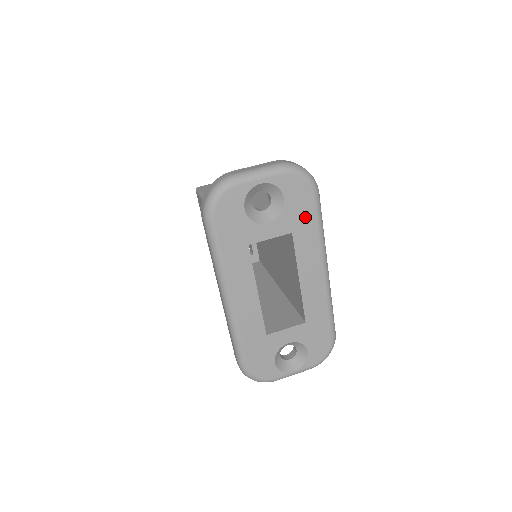
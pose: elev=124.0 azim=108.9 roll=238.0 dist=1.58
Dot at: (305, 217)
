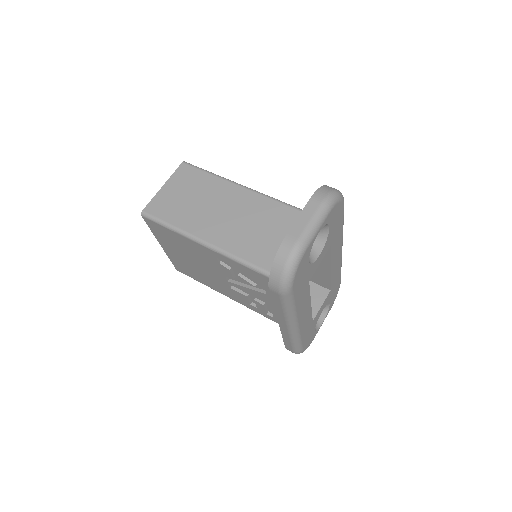
Dot at: (338, 227)
